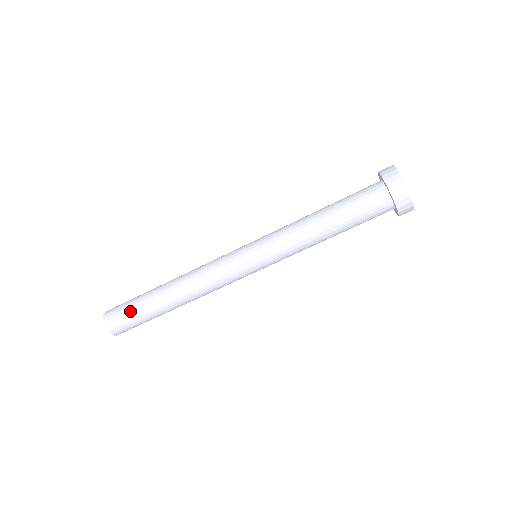
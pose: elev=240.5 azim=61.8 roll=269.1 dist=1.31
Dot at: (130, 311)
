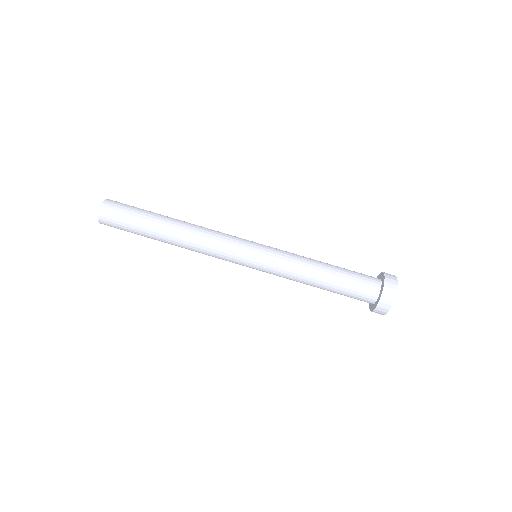
Dot at: (129, 219)
